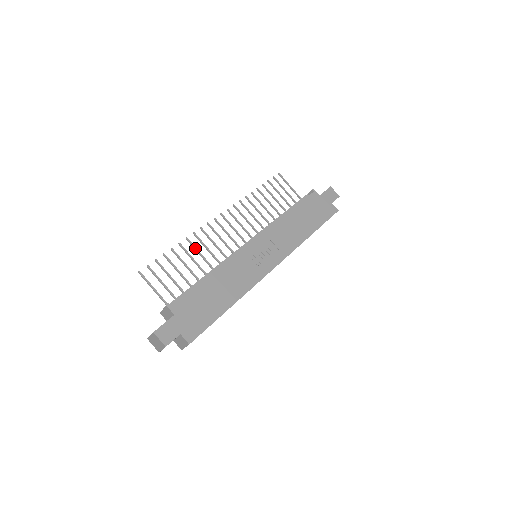
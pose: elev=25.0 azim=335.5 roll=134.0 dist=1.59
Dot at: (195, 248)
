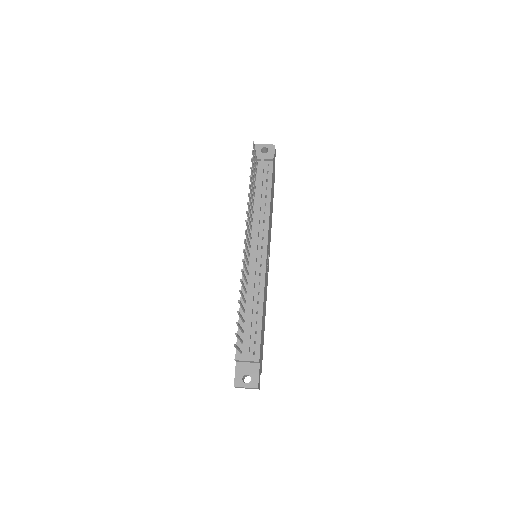
Dot at: (243, 284)
